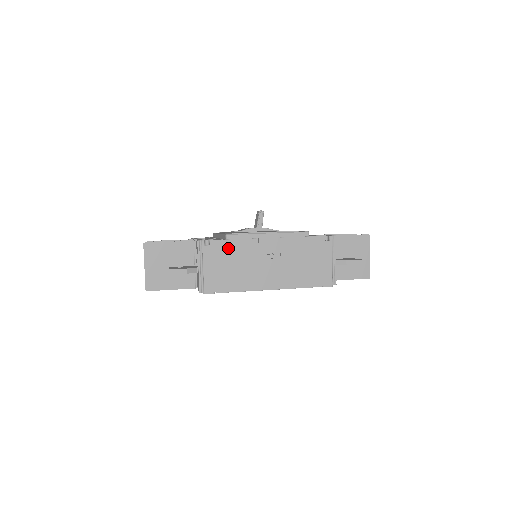
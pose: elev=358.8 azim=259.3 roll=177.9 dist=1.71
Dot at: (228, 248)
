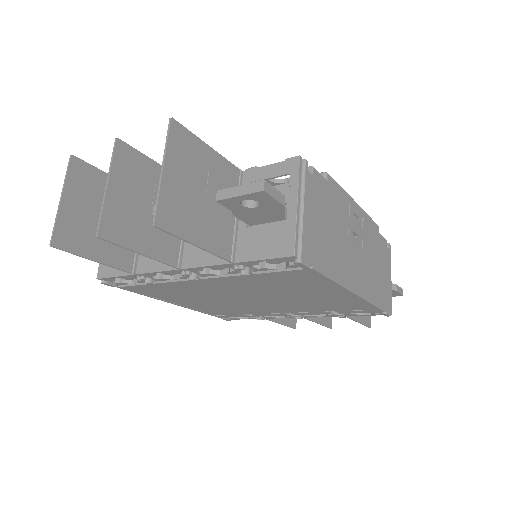
Dot at: (327, 195)
